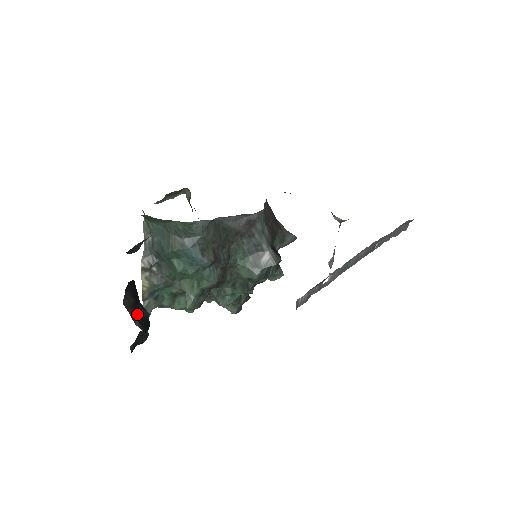
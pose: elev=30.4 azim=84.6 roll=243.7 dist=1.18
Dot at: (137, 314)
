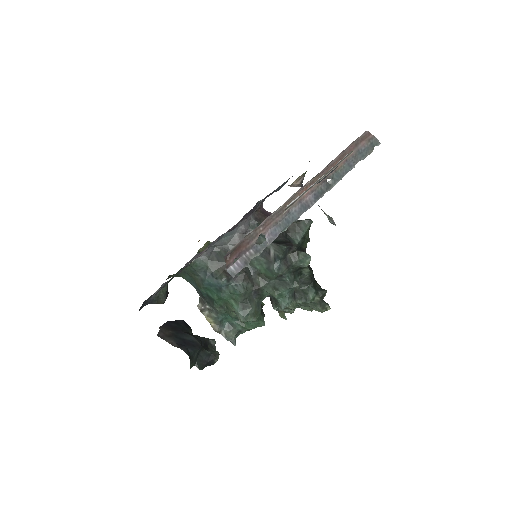
Dot at: (177, 340)
